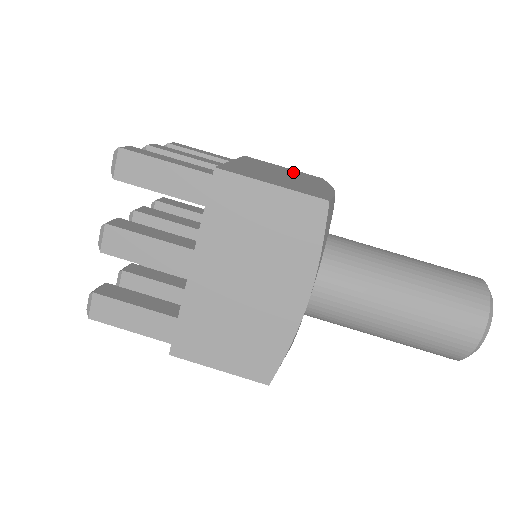
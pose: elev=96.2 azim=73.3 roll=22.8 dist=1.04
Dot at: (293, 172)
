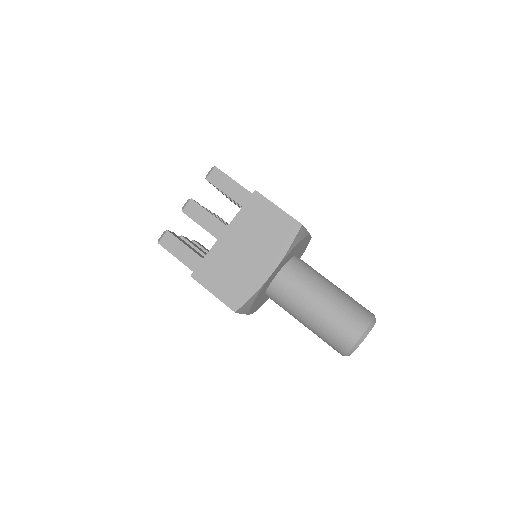
Dot at: occluded
